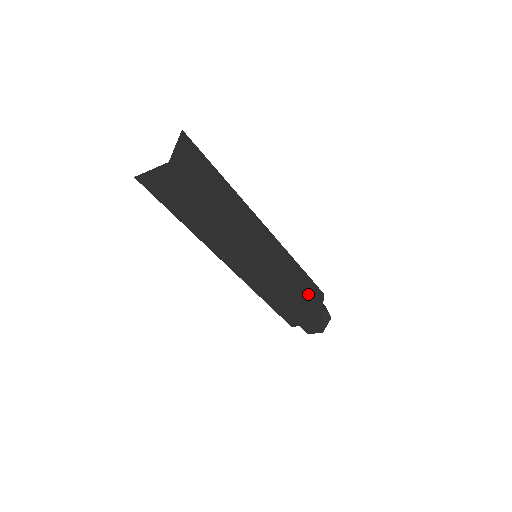
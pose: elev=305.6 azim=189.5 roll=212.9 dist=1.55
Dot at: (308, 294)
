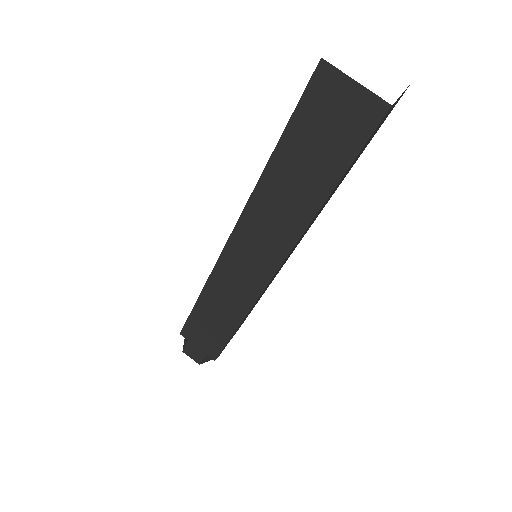
Dot at: occluded
